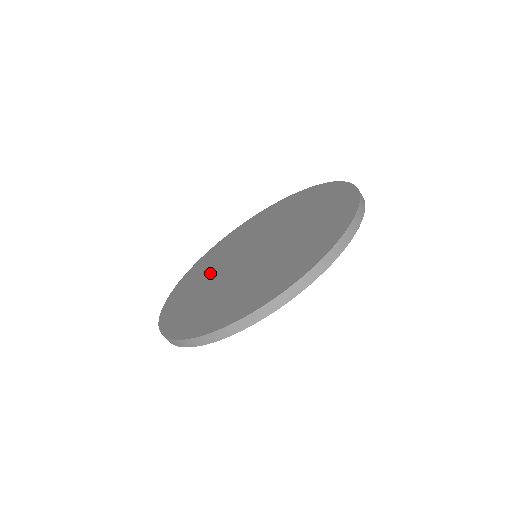
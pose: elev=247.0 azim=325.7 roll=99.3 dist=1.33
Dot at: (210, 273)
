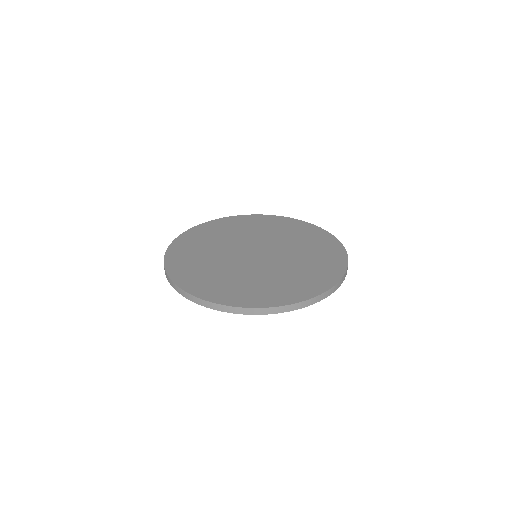
Dot at: (216, 264)
